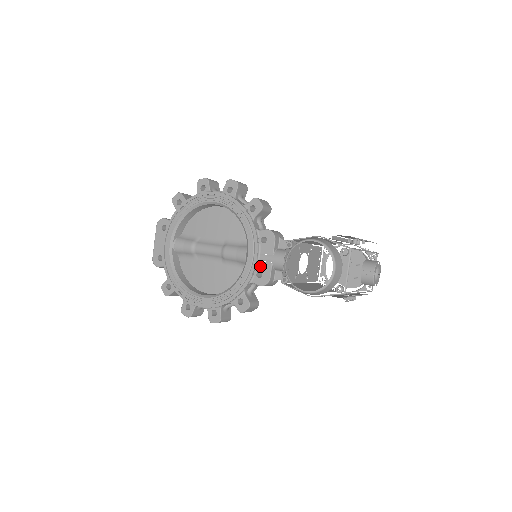
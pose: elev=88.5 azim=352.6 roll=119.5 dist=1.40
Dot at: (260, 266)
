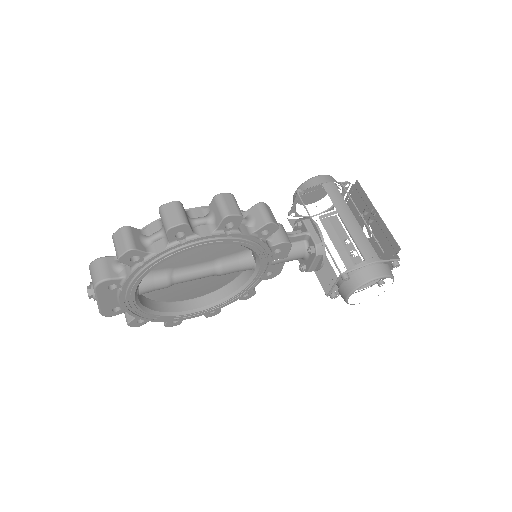
Dot at: (271, 269)
